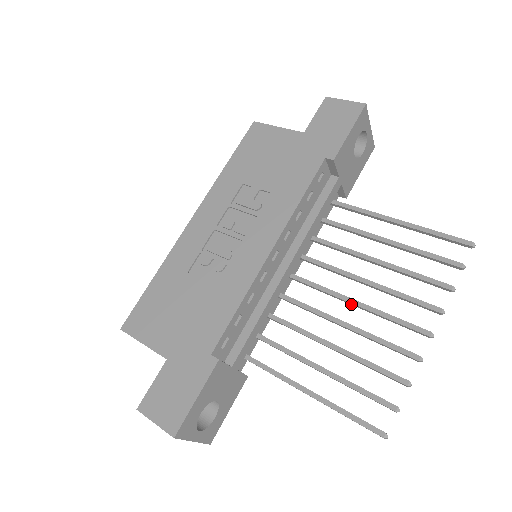
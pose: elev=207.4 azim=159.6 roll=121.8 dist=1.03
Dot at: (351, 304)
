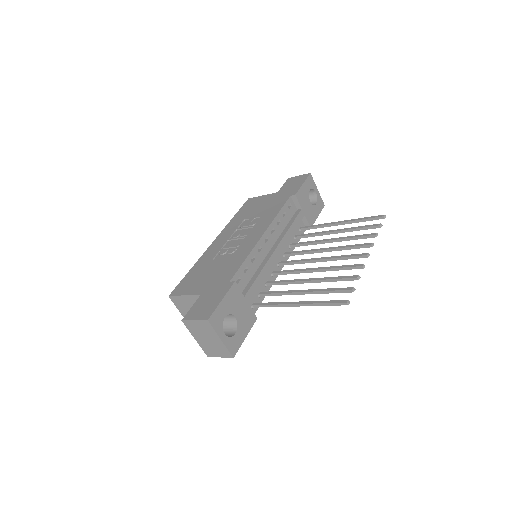
Dot at: (319, 261)
